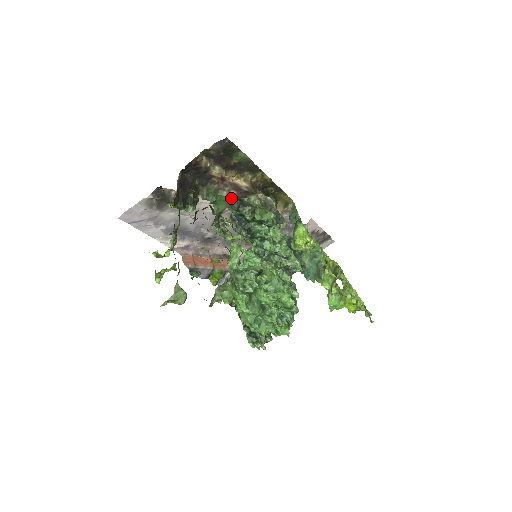
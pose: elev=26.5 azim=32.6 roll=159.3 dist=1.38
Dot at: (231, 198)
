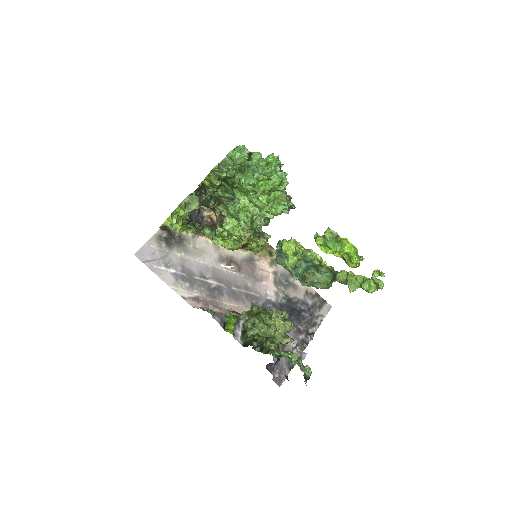
Dot at: occluded
